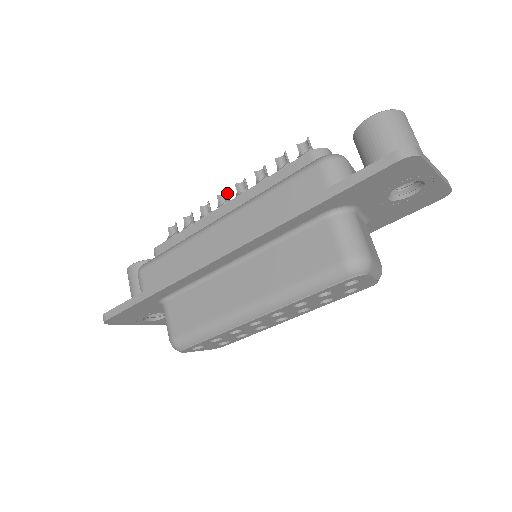
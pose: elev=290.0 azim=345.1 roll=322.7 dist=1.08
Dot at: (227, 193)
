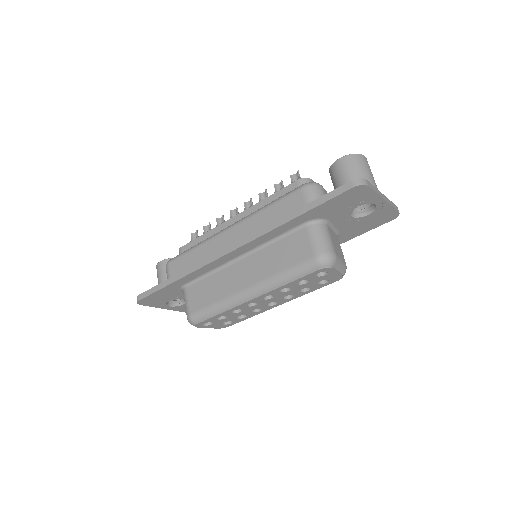
Dot at: (237, 209)
